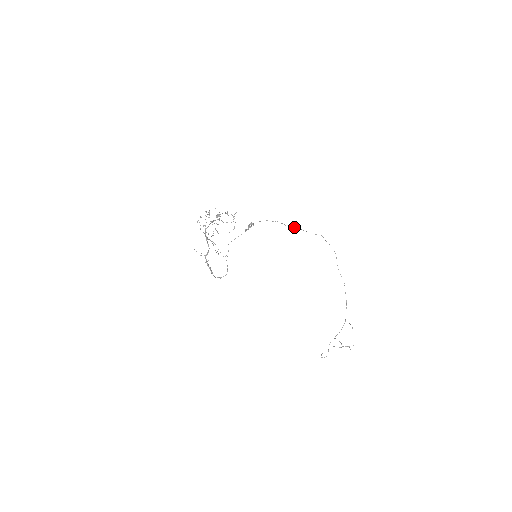
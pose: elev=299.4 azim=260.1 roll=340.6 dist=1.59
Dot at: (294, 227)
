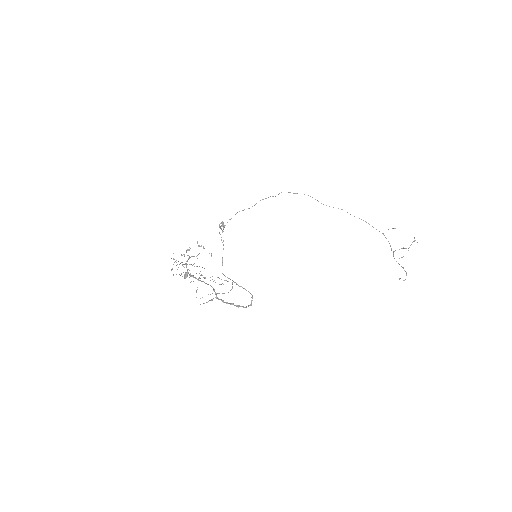
Dot at: (256, 203)
